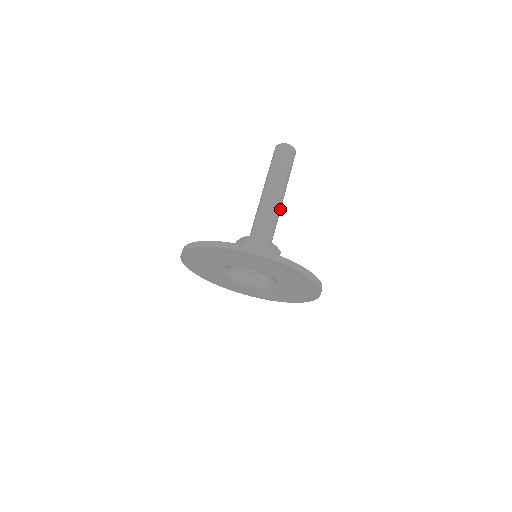
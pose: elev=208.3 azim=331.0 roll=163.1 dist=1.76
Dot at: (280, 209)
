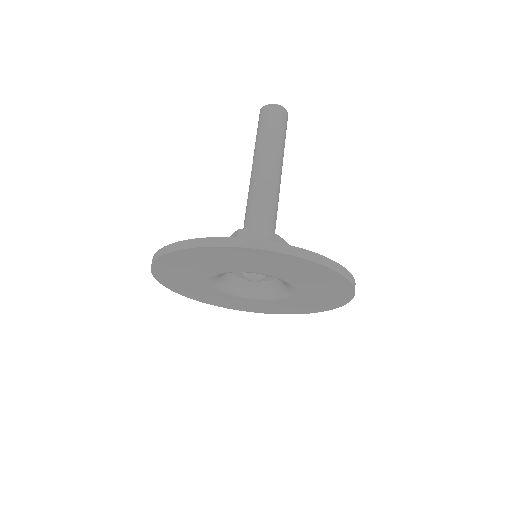
Dot at: (279, 188)
